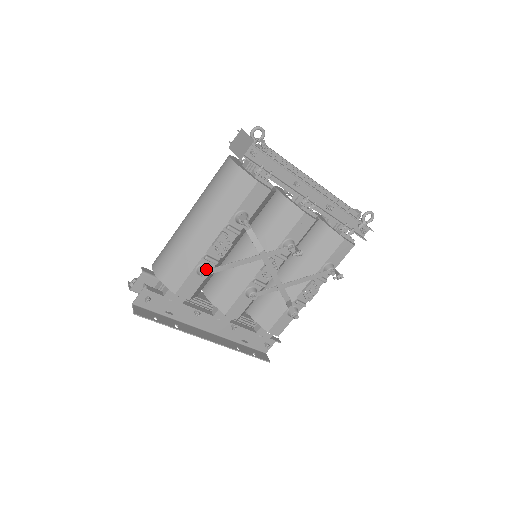
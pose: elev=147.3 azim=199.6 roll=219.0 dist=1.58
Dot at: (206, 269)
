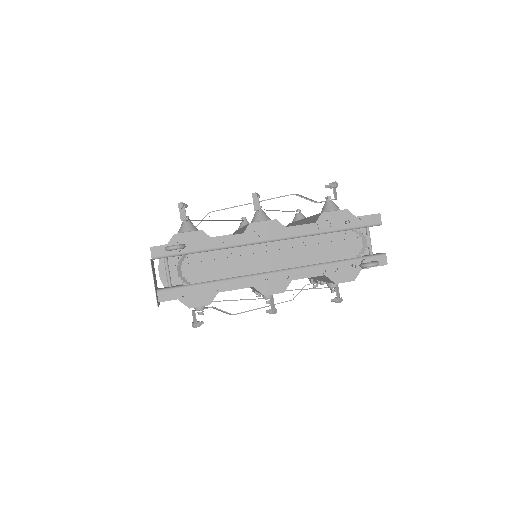
Dot at: occluded
